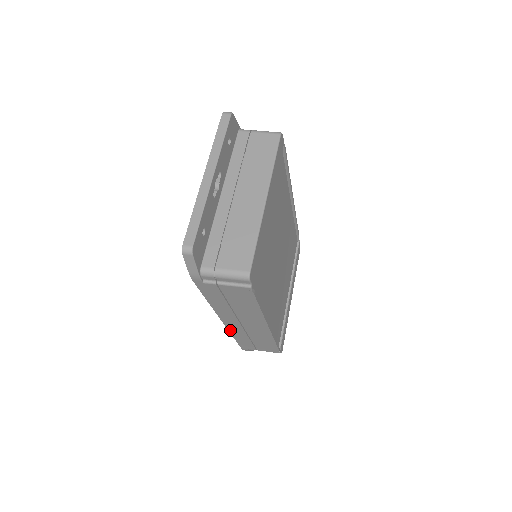
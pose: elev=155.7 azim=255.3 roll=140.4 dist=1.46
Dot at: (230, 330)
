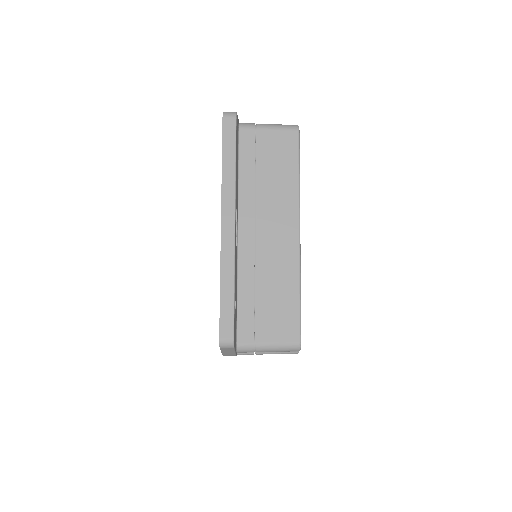
Dot at: occluded
